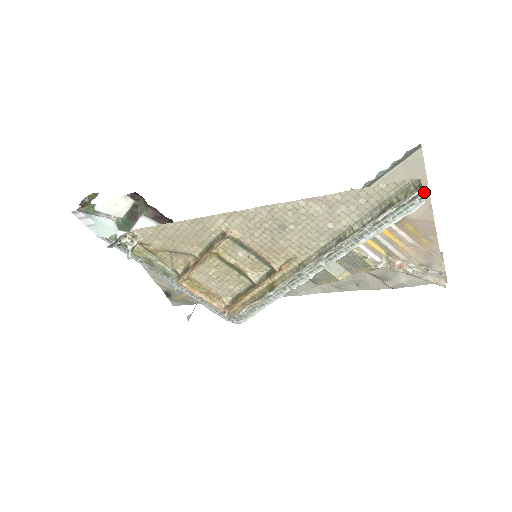
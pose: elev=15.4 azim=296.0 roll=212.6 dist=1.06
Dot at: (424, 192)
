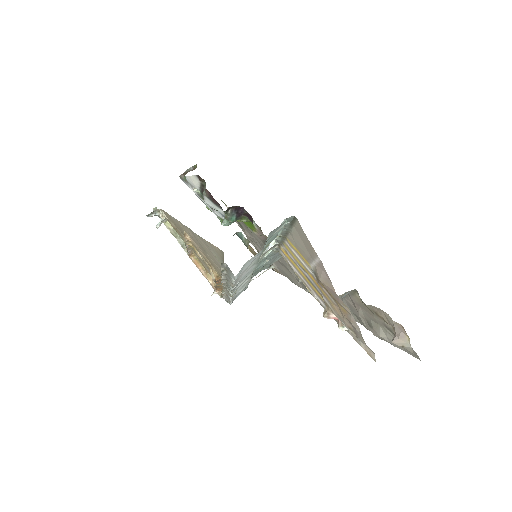
Dot at: (320, 261)
